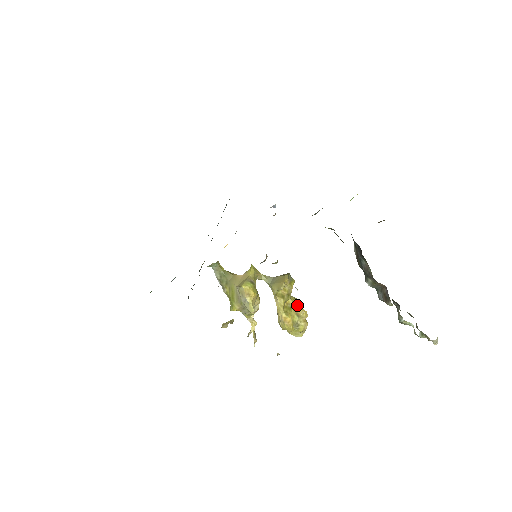
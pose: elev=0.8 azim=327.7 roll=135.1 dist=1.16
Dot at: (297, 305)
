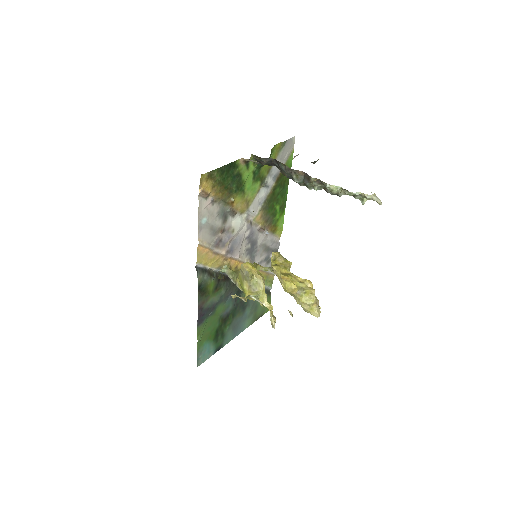
Dot at: (299, 277)
